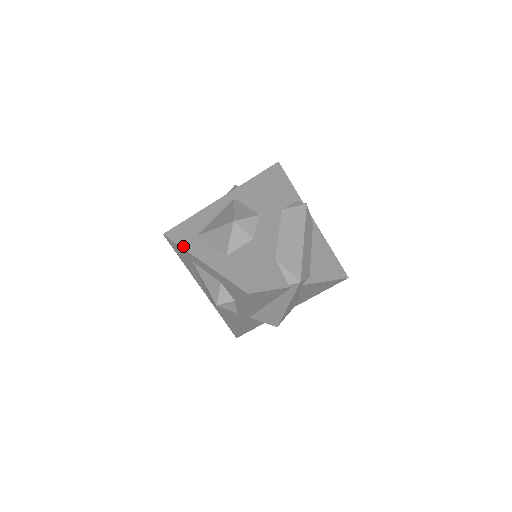
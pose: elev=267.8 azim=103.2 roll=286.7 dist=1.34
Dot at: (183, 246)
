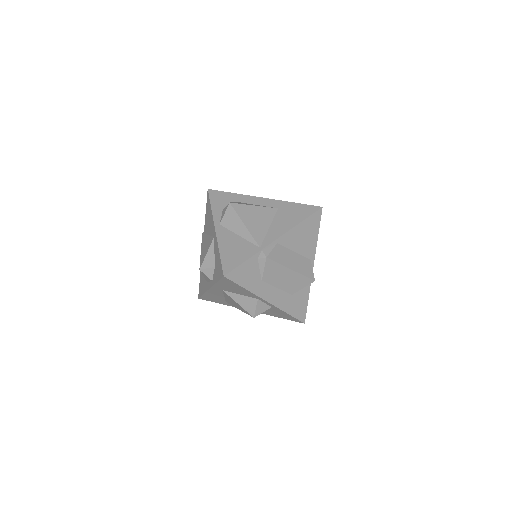
Dot at: occluded
